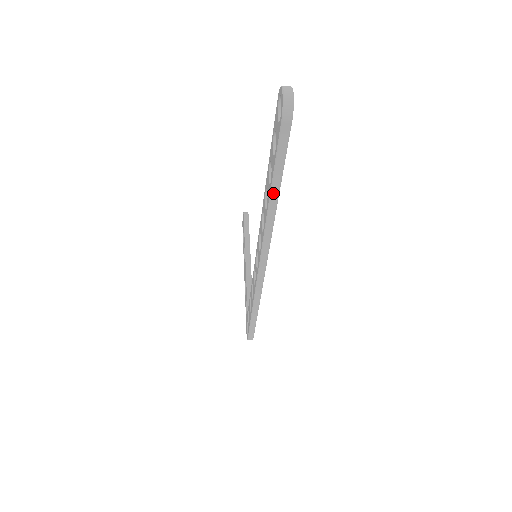
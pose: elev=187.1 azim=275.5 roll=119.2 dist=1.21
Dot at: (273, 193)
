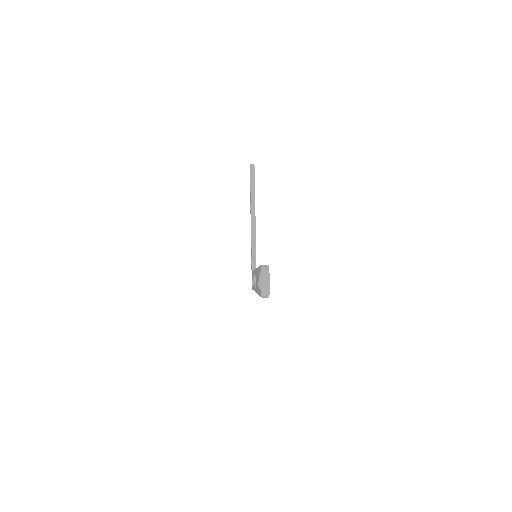
Dot at: occluded
